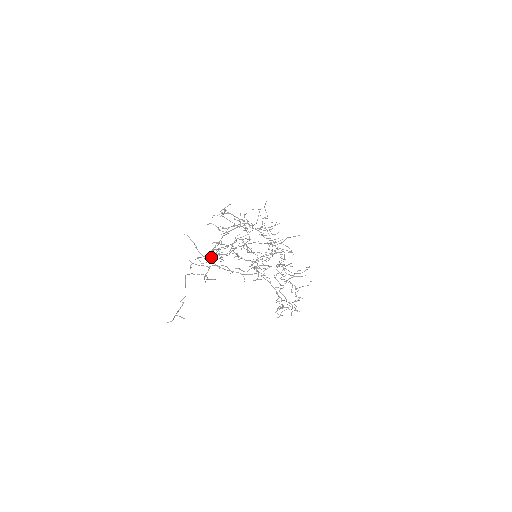
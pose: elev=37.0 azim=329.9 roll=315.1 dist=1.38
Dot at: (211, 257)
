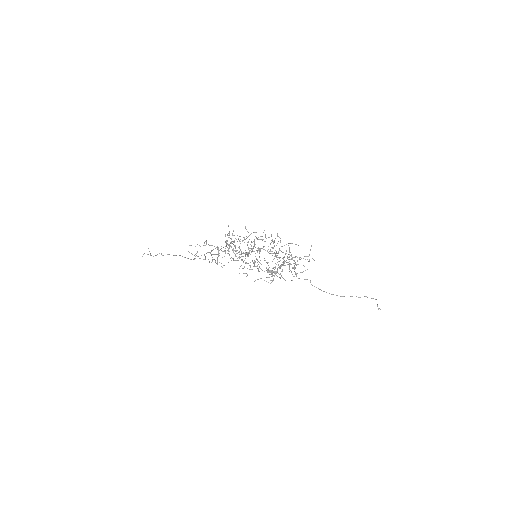
Dot at: (217, 259)
